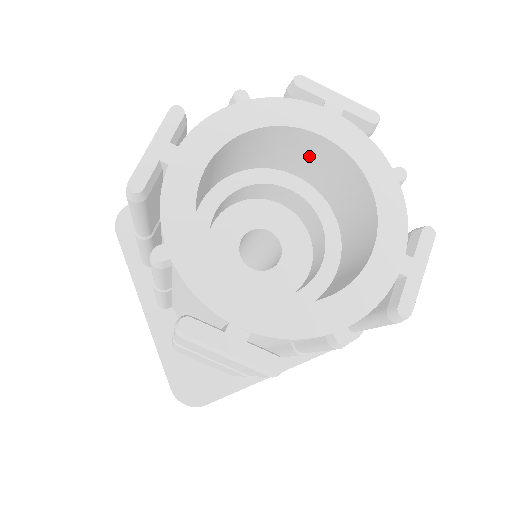
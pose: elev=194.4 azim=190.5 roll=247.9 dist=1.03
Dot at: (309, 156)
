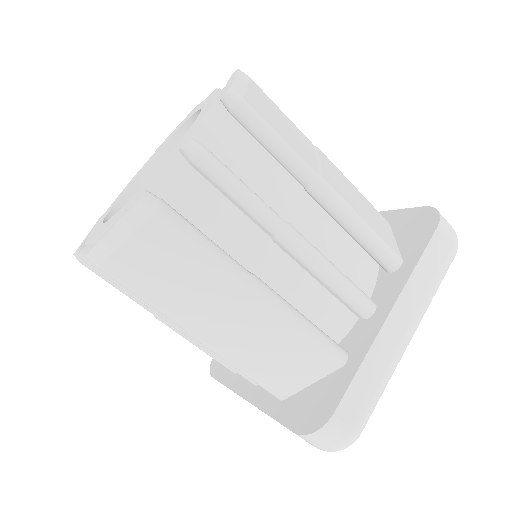
Dot at: occluded
